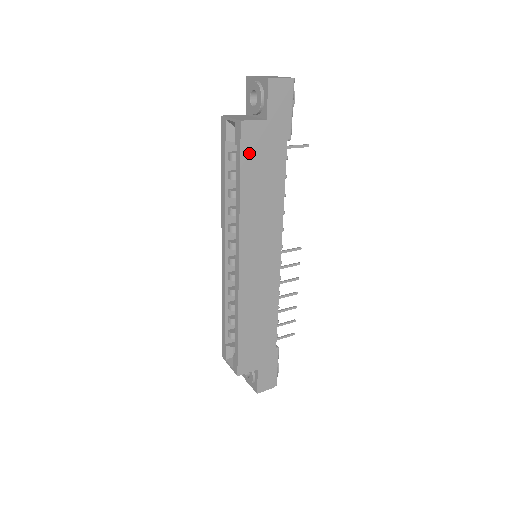
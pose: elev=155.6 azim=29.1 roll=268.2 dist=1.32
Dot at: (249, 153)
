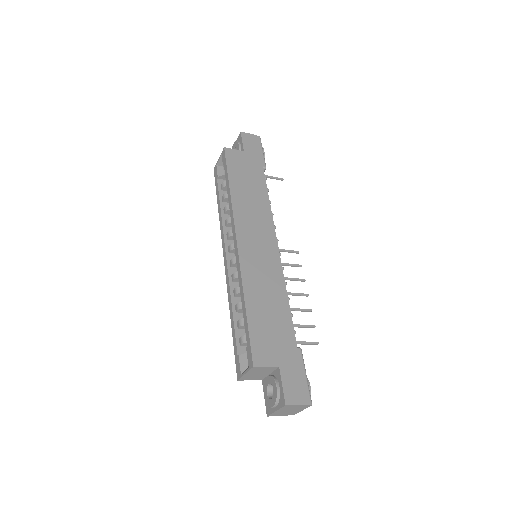
Dot at: (233, 166)
